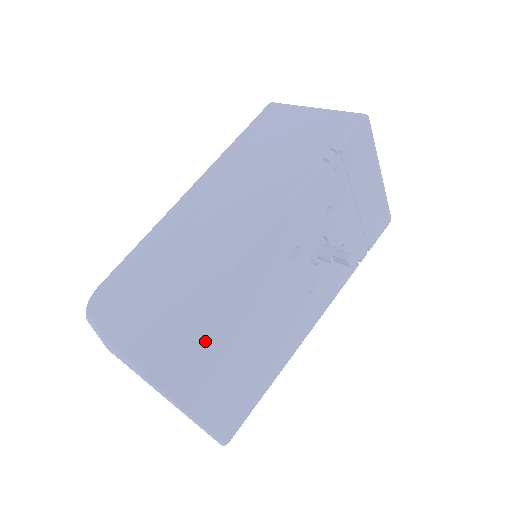
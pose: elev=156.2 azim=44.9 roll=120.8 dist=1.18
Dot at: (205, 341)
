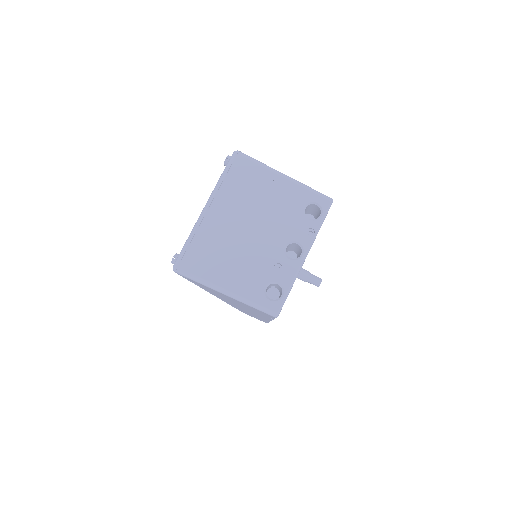
Dot at: occluded
